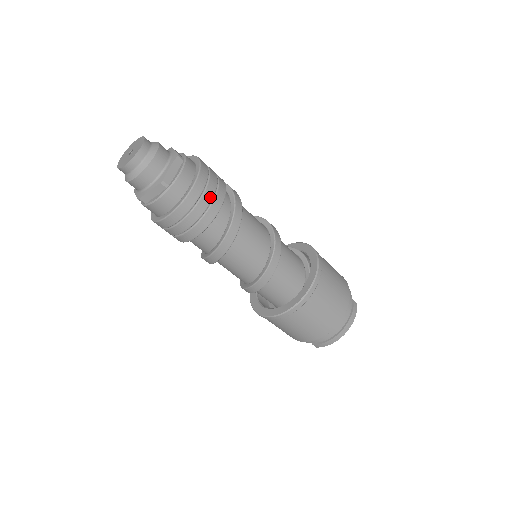
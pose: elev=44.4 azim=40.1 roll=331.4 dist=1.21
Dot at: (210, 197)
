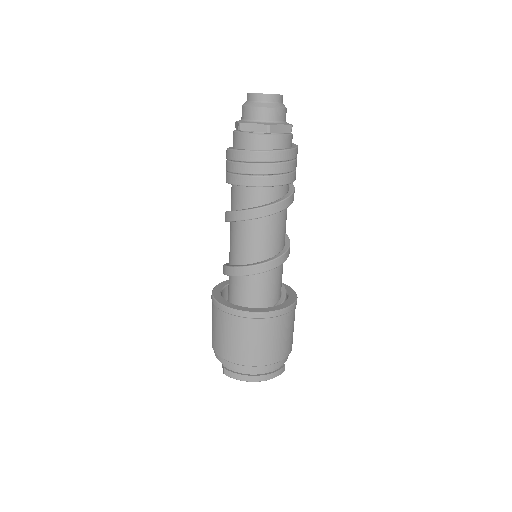
Dot at: (284, 170)
